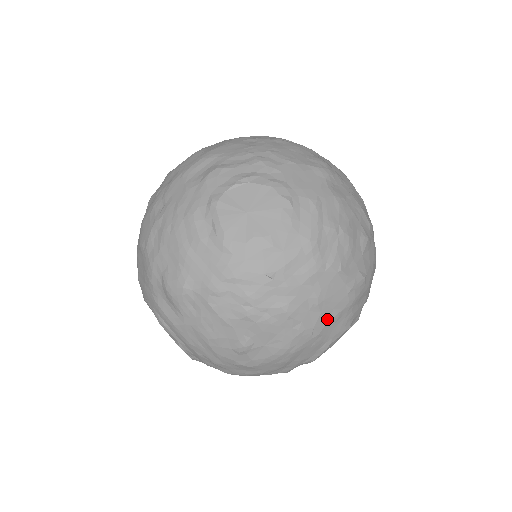
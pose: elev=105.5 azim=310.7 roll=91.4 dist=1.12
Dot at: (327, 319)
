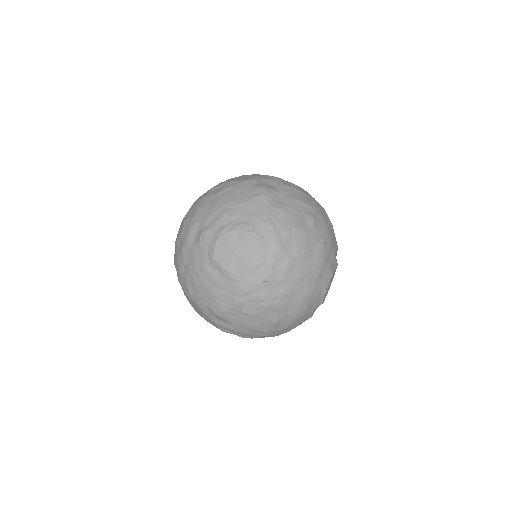
Dot at: (313, 281)
